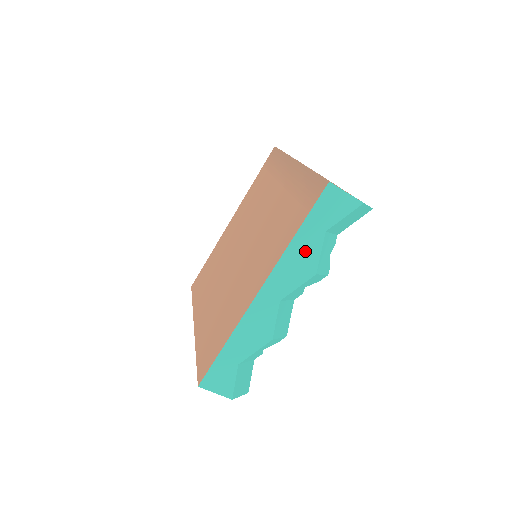
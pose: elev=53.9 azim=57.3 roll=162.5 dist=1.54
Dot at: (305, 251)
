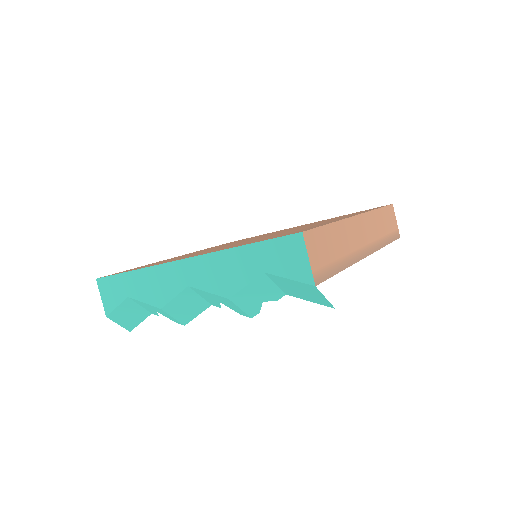
Dot at: (236, 269)
